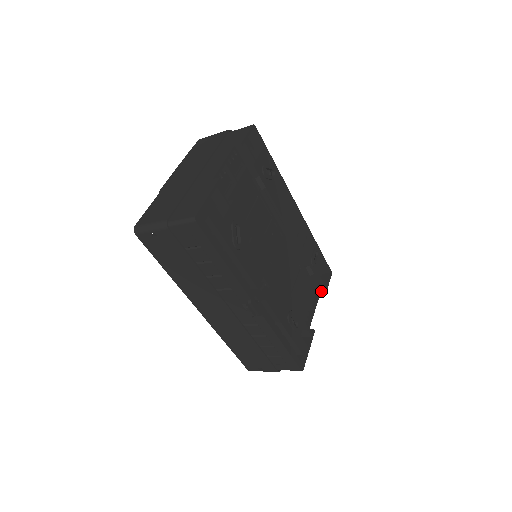
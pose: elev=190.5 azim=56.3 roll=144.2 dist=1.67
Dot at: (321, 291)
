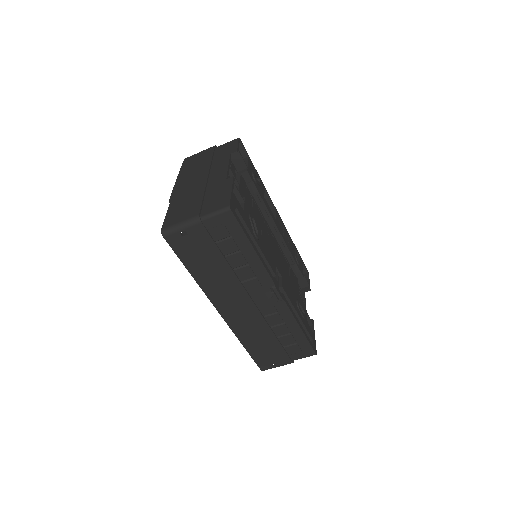
Dot at: (305, 288)
